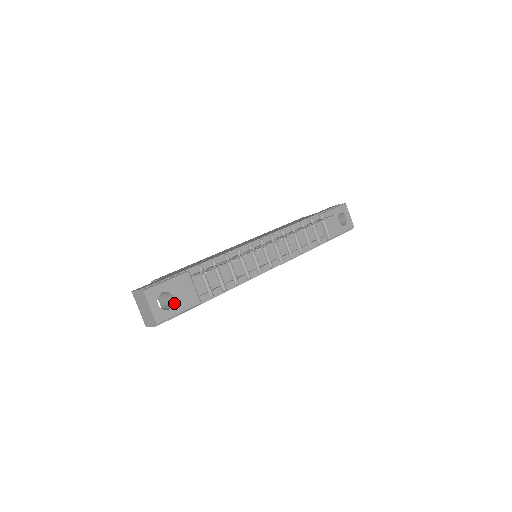
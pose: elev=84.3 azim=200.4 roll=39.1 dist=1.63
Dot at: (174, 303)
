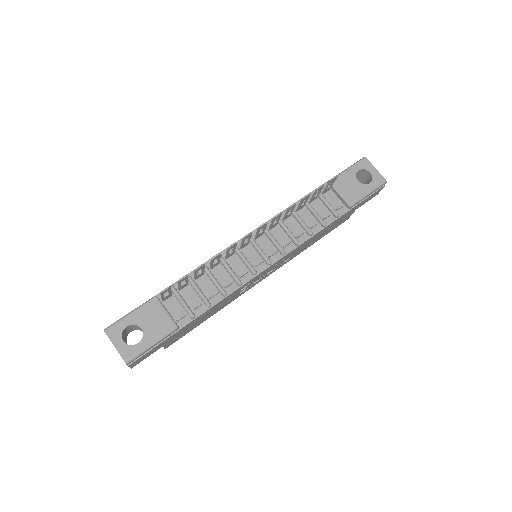
Dot at: (143, 335)
